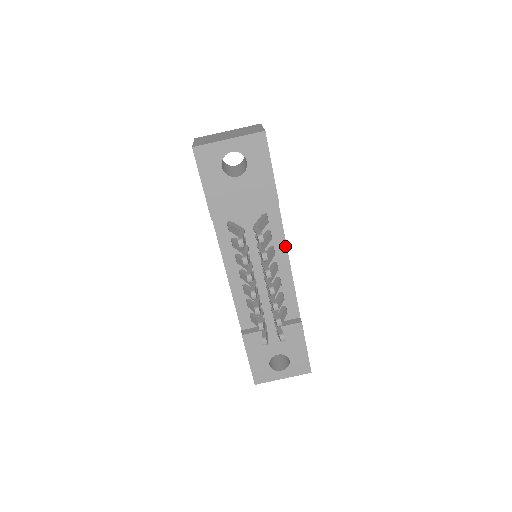
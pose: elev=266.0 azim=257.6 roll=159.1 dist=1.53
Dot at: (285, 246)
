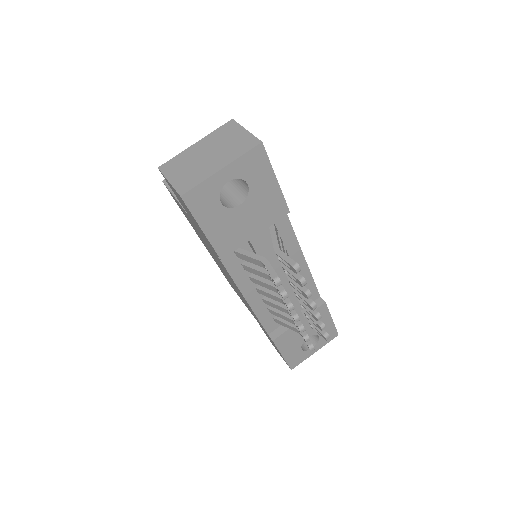
Dot at: (297, 244)
